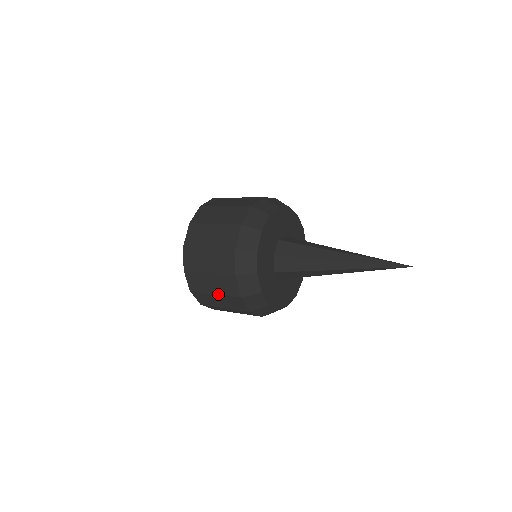
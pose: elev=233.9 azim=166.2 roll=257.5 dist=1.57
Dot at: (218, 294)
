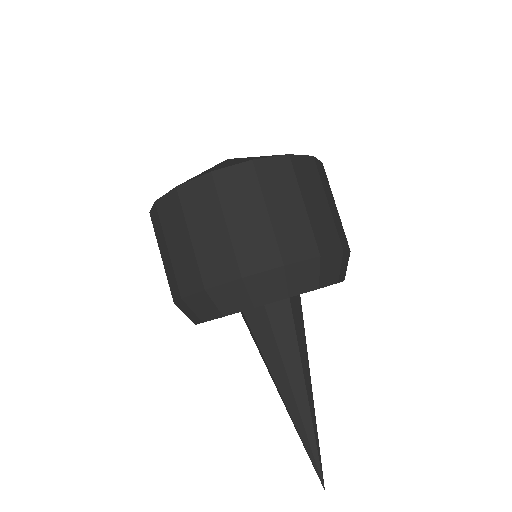
Dot at: (170, 256)
